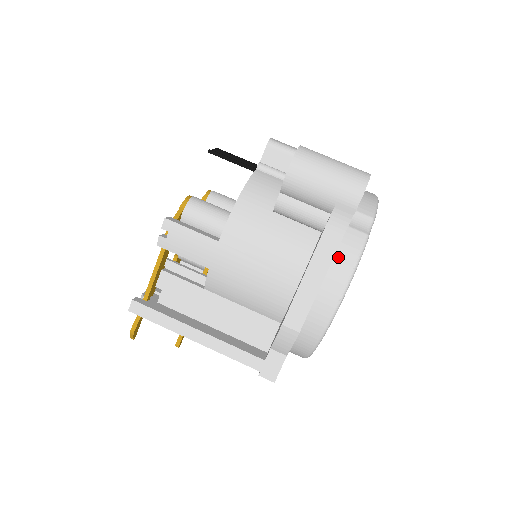
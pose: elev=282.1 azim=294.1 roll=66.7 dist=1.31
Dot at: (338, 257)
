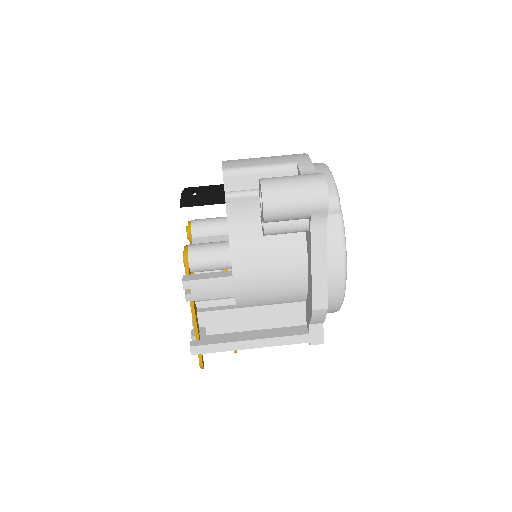
Dot at: (329, 244)
